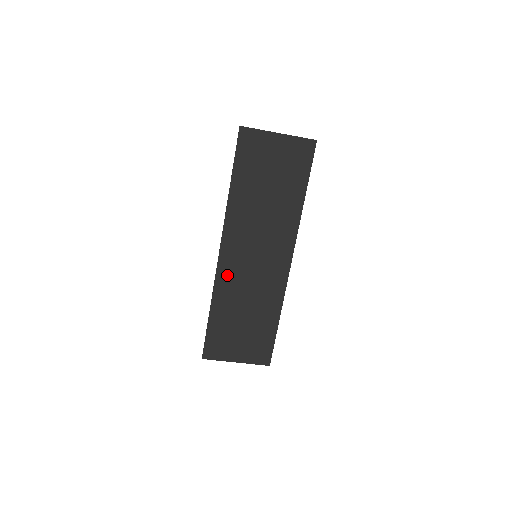
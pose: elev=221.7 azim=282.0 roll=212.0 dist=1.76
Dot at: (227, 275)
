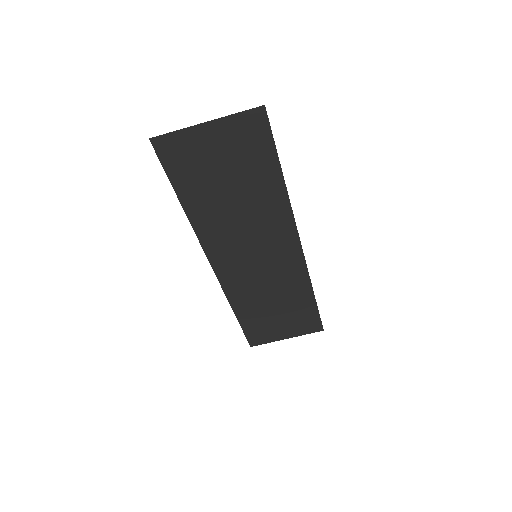
Dot at: (234, 283)
